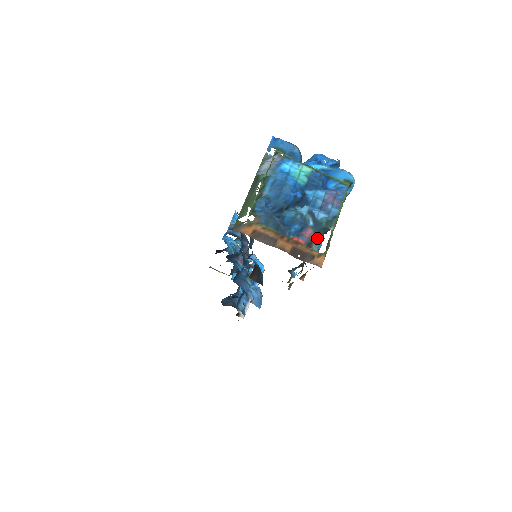
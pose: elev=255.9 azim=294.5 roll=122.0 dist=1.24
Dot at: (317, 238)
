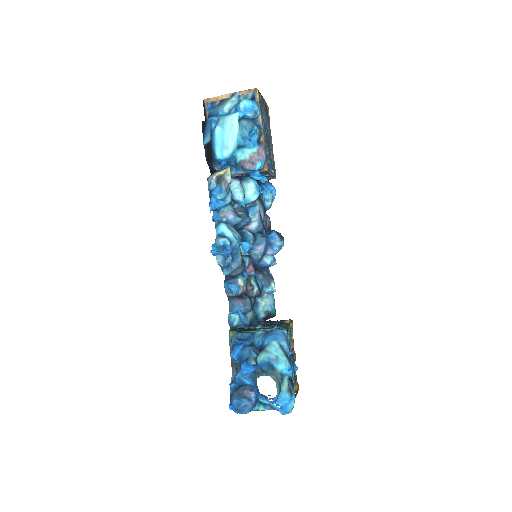
Dot at: occluded
